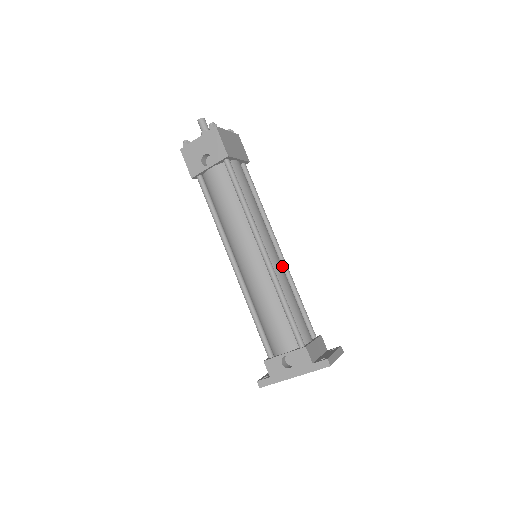
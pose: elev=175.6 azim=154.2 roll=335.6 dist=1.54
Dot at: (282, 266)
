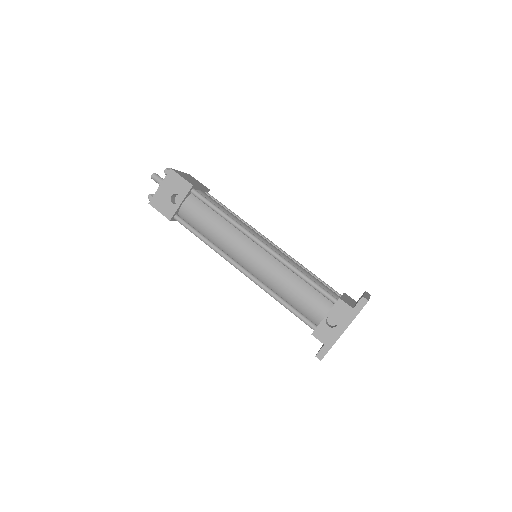
Dot at: occluded
